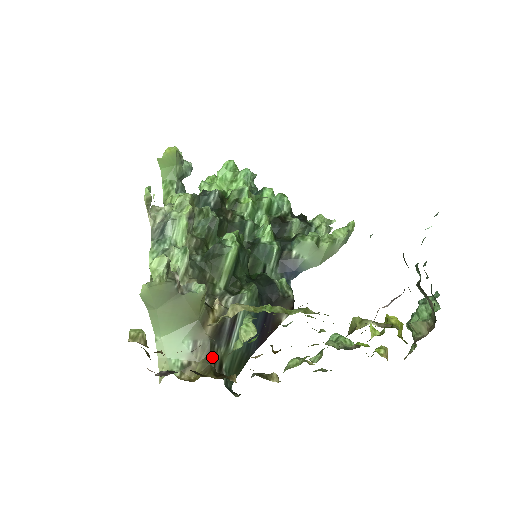
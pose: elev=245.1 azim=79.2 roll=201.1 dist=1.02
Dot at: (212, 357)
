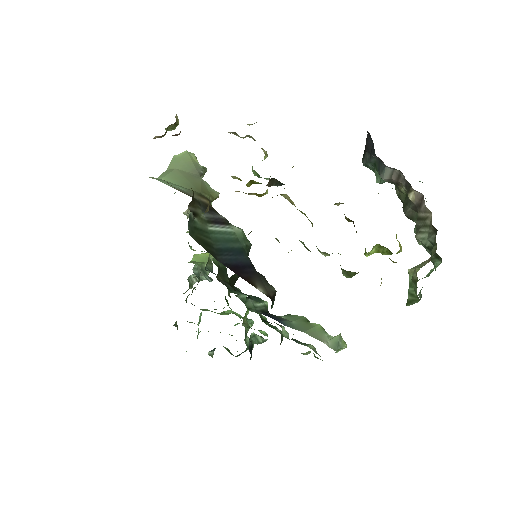
Dot at: (194, 201)
